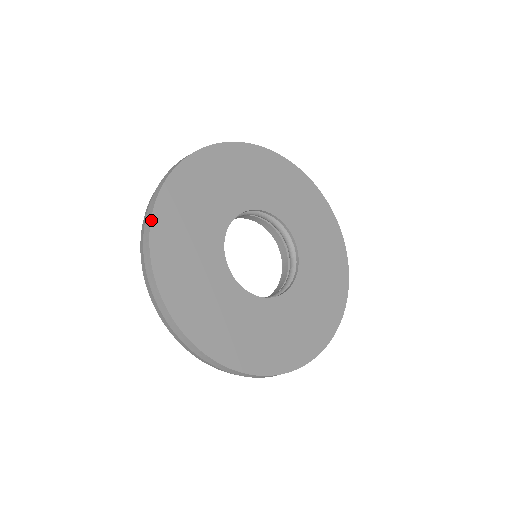
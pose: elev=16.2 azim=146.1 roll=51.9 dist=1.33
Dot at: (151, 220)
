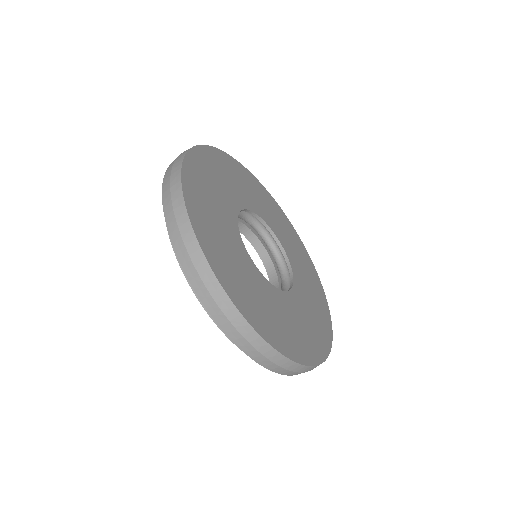
Dot at: (182, 184)
